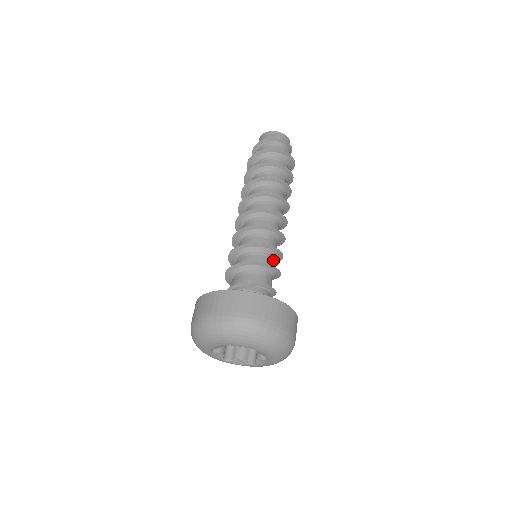
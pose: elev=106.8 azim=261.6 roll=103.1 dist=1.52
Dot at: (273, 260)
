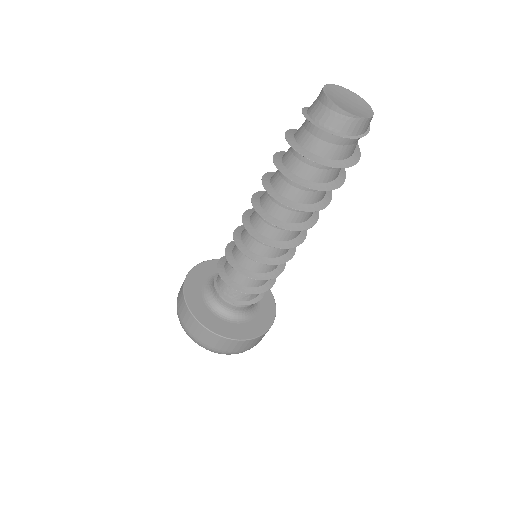
Dot at: occluded
